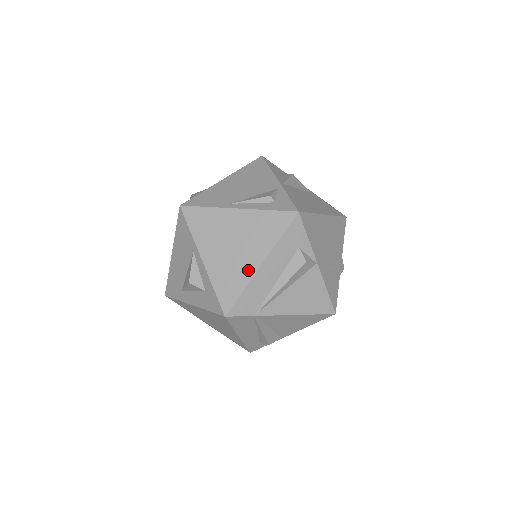
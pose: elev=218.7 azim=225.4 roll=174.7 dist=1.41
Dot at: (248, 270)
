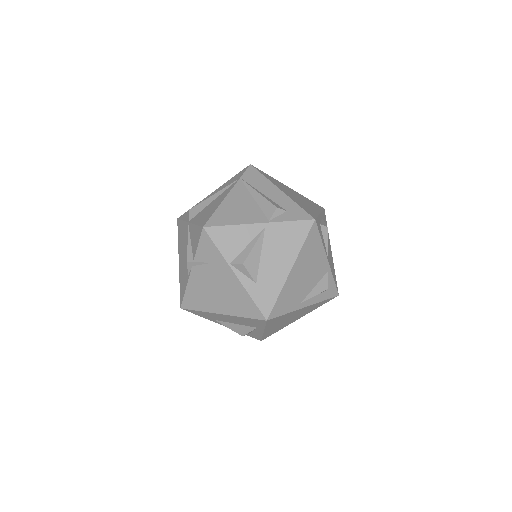
Dot at: occluded
